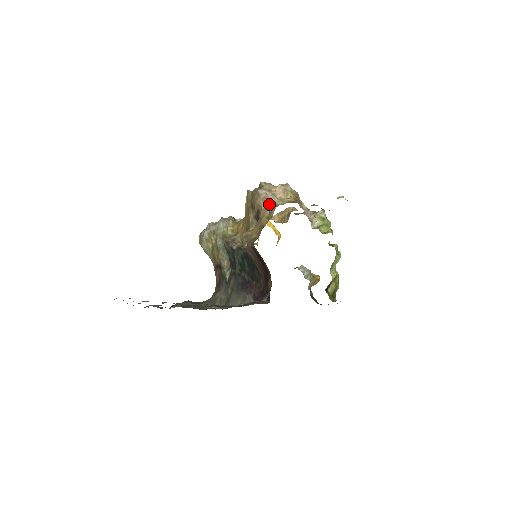
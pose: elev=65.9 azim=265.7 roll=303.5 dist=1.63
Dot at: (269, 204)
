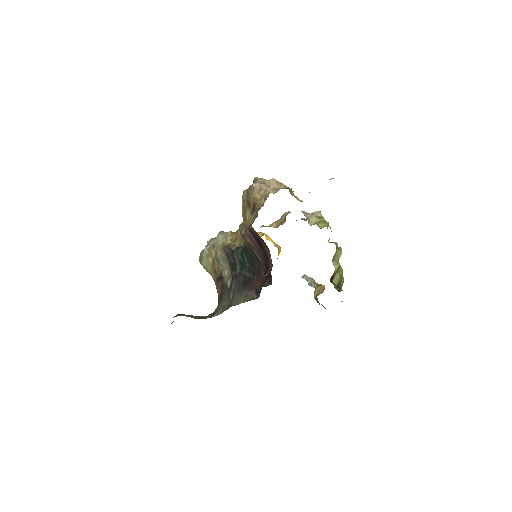
Dot at: (264, 193)
